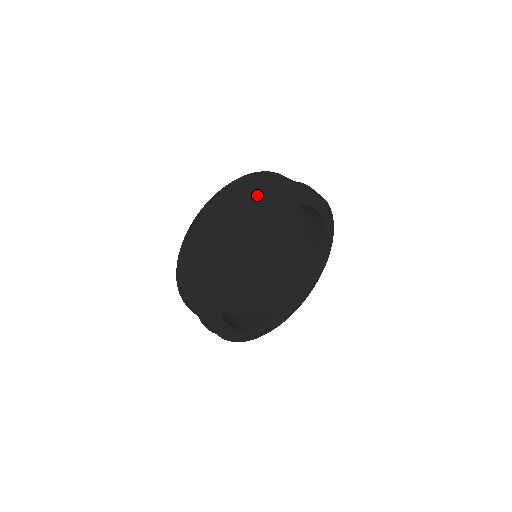
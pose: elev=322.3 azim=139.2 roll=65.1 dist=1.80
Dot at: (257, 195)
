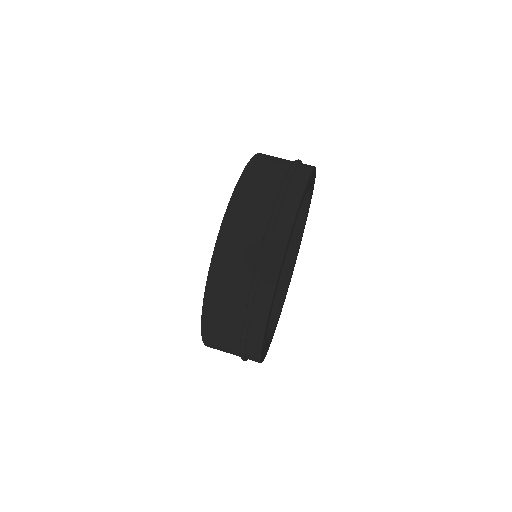
Dot at: (290, 179)
